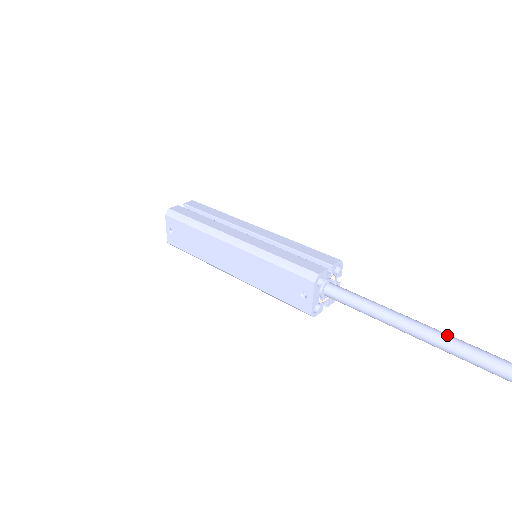
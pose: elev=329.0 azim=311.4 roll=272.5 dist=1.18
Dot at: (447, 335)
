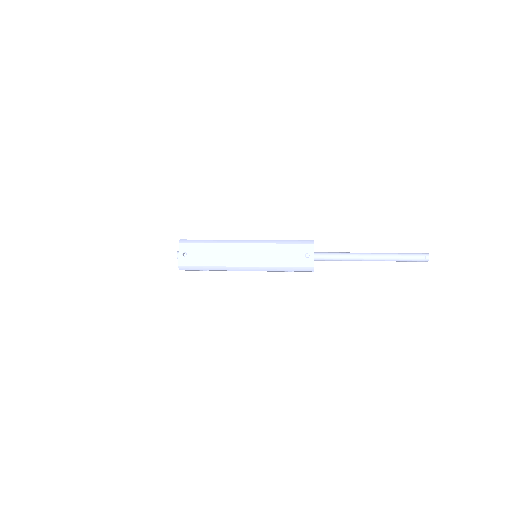
Dot at: (386, 253)
